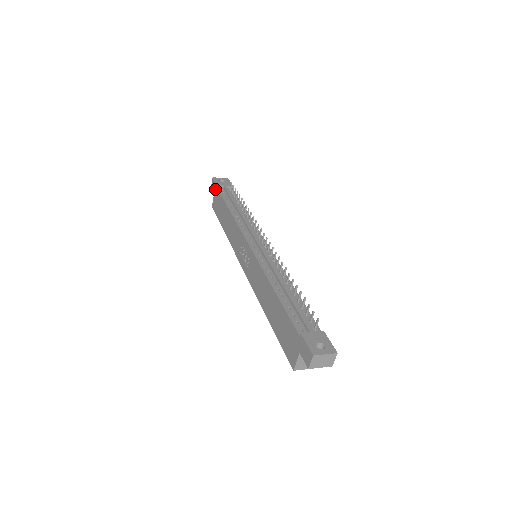
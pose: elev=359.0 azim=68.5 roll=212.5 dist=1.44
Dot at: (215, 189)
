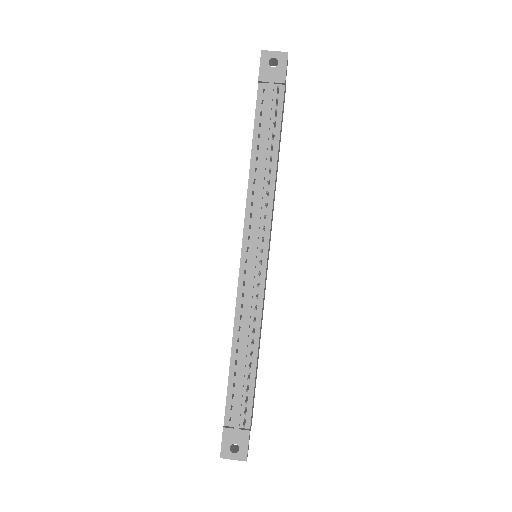
Dot at: occluded
